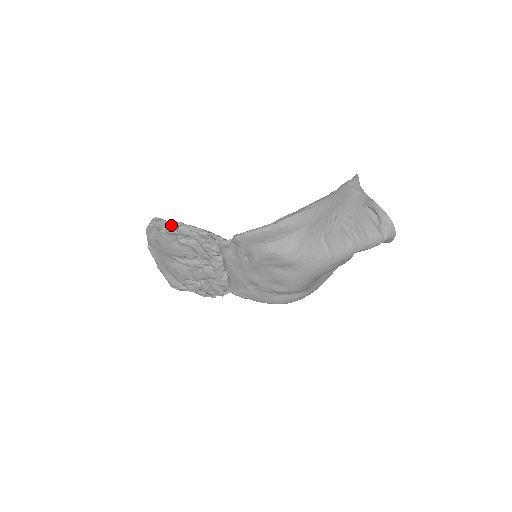
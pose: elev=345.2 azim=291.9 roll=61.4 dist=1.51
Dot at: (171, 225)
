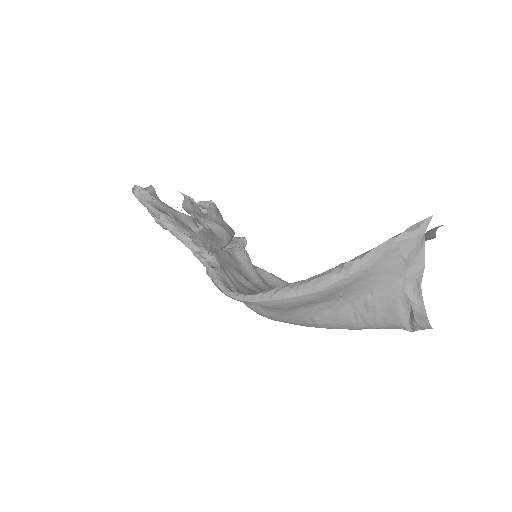
Dot at: (150, 210)
